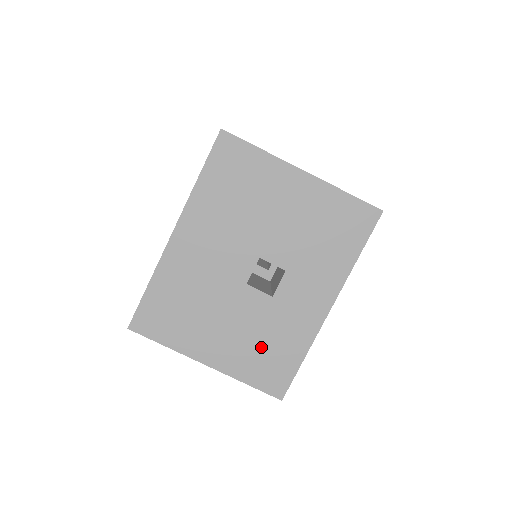
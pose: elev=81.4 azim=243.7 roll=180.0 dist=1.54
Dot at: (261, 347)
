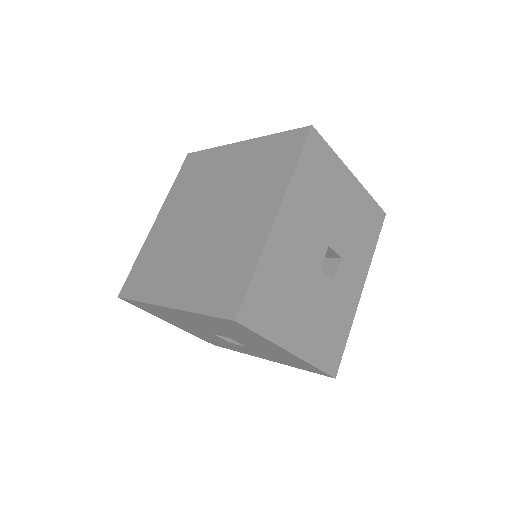
Dot at: (211, 339)
